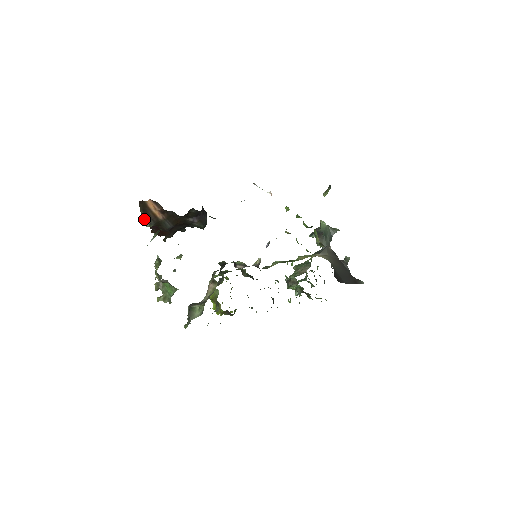
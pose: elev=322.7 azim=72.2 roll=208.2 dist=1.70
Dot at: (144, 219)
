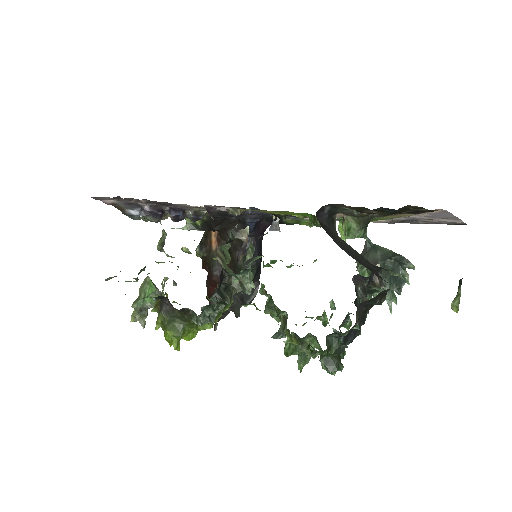
Dot at: (200, 245)
